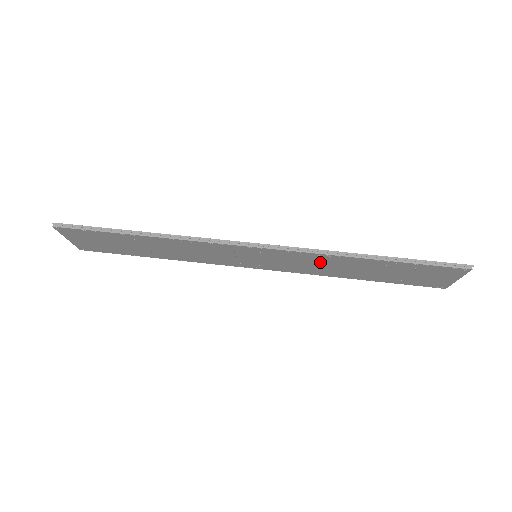
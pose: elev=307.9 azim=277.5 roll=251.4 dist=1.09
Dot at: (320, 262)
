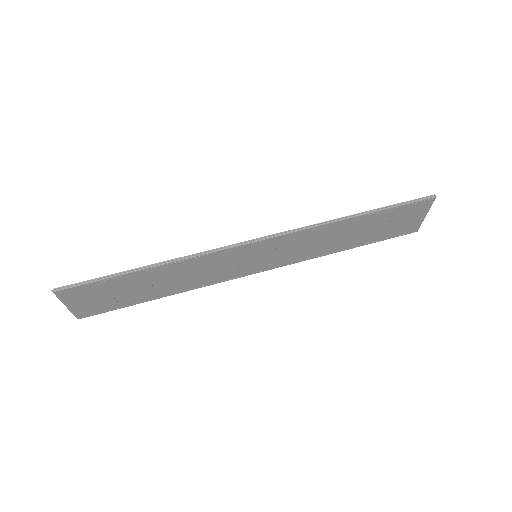
Dot at: (314, 239)
